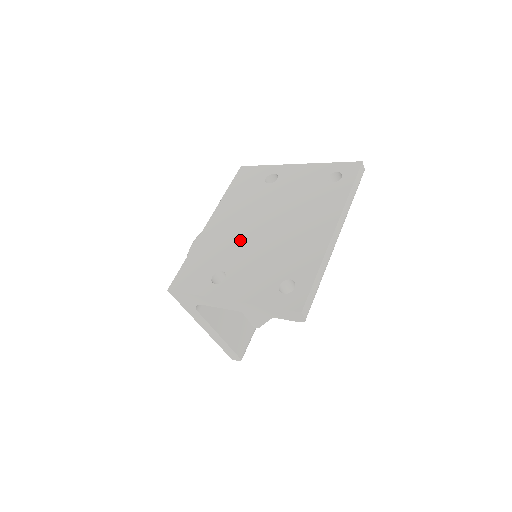
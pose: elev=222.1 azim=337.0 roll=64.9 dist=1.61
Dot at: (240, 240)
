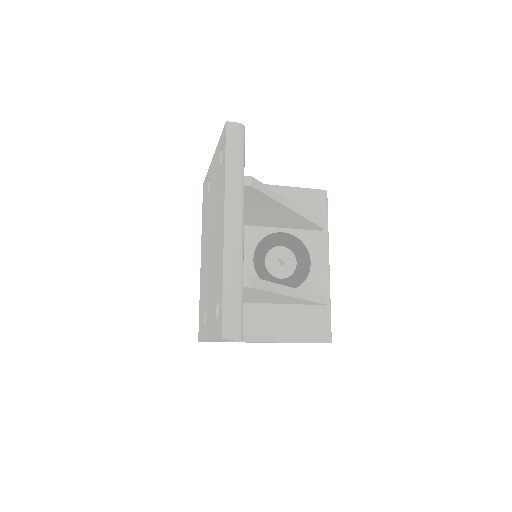
Dot at: (206, 271)
